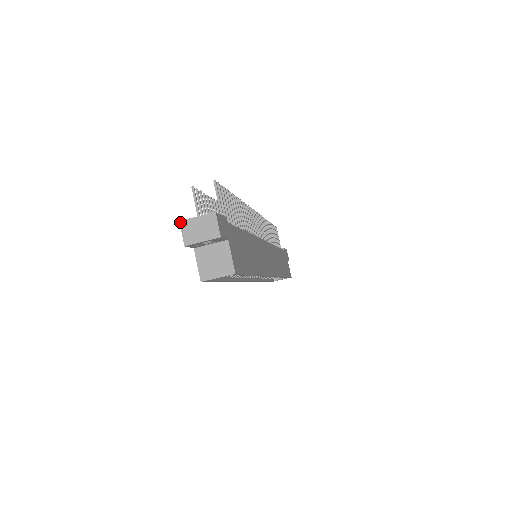
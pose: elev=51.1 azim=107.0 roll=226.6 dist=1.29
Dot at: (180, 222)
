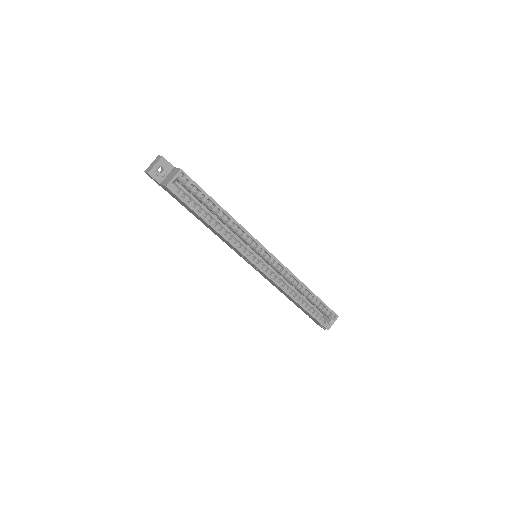
Dot at: occluded
